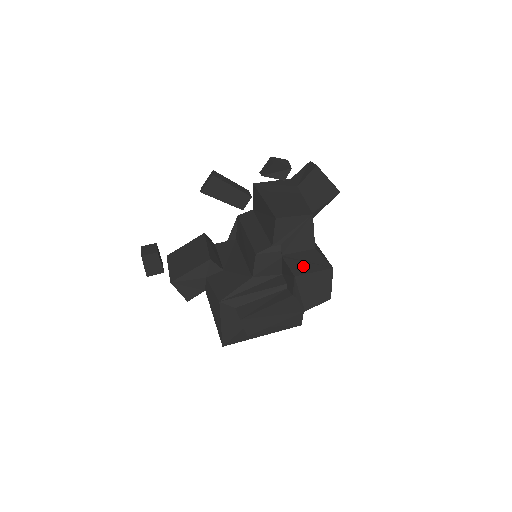
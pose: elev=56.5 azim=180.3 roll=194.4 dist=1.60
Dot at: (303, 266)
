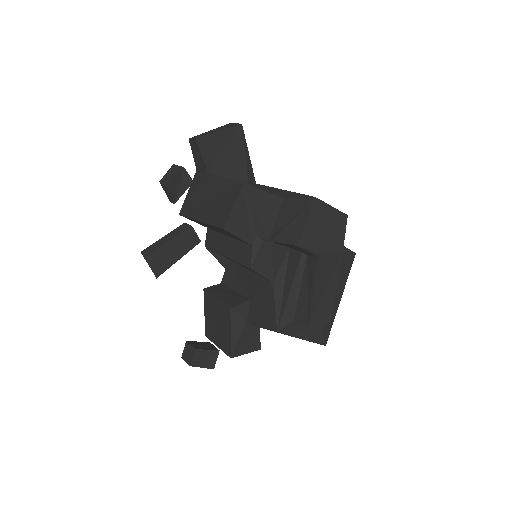
Dot at: (293, 228)
